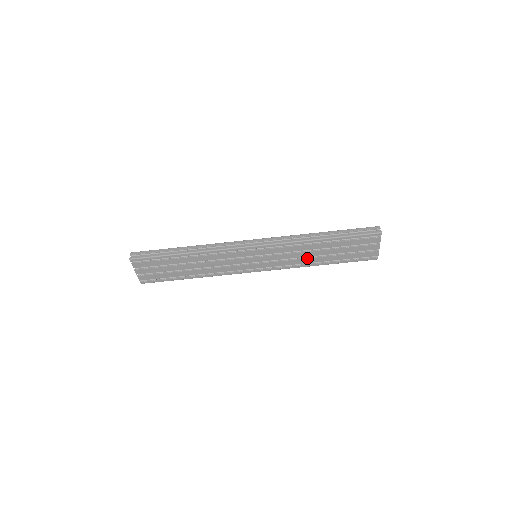
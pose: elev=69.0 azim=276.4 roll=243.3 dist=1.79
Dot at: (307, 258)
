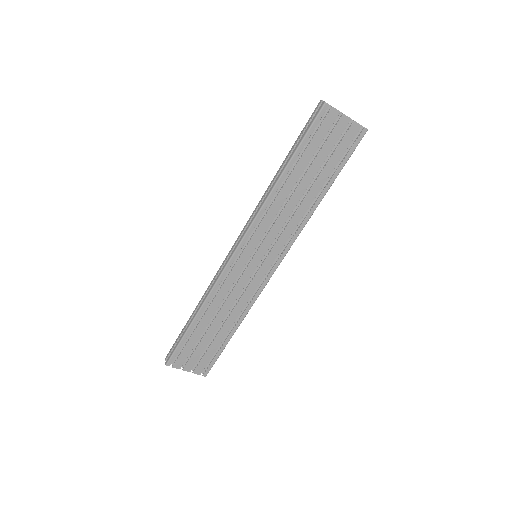
Dot at: (298, 208)
